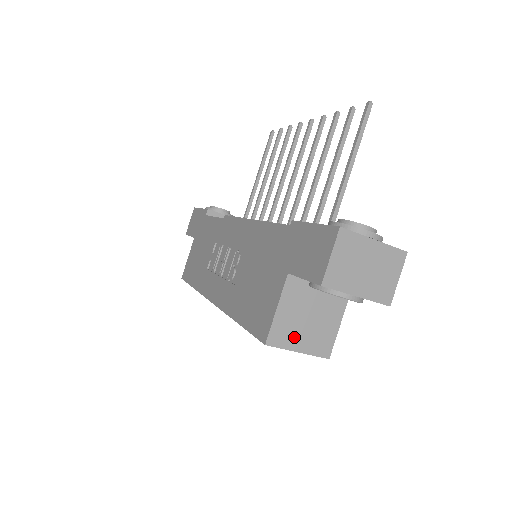
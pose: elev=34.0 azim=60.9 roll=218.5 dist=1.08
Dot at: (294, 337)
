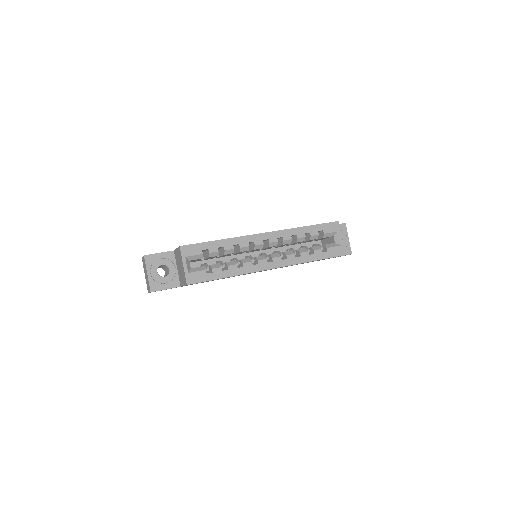
Dot at: occluded
